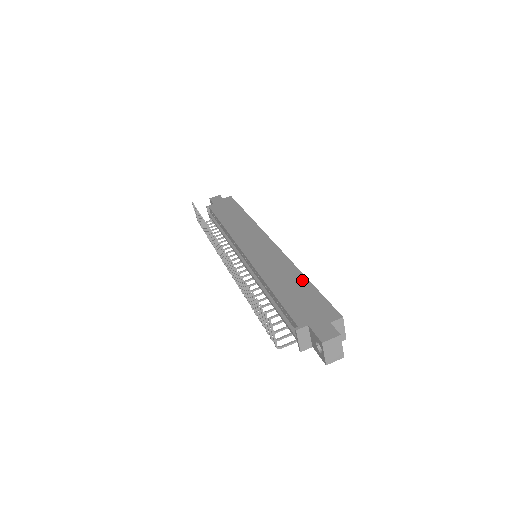
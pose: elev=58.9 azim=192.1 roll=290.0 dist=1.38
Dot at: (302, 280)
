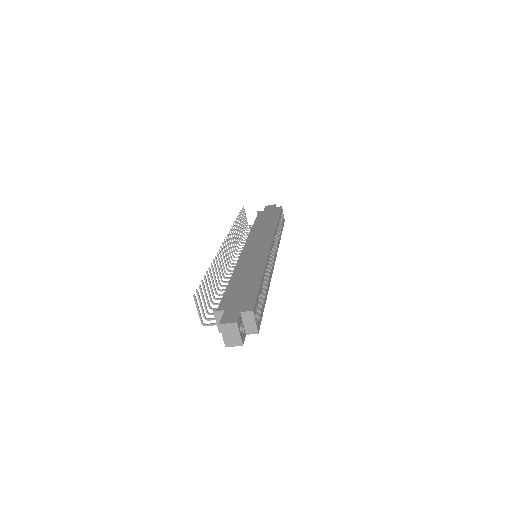
Dot at: (257, 278)
